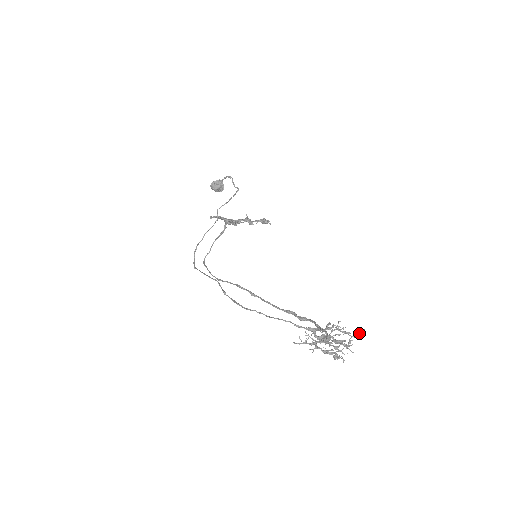
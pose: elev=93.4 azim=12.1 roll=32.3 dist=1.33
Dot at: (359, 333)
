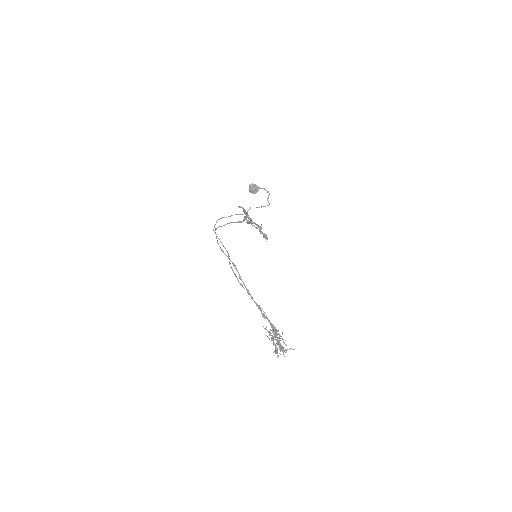
Dot at: (294, 349)
